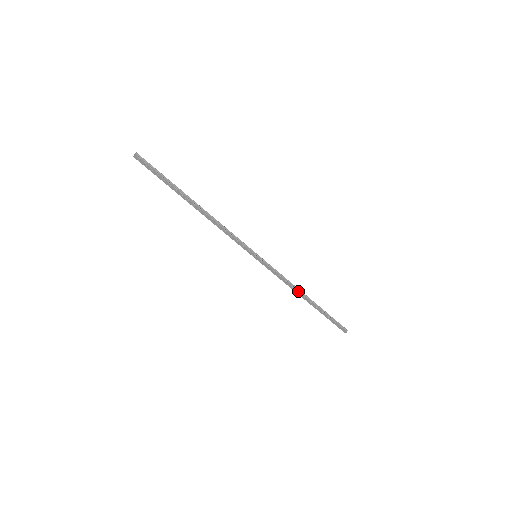
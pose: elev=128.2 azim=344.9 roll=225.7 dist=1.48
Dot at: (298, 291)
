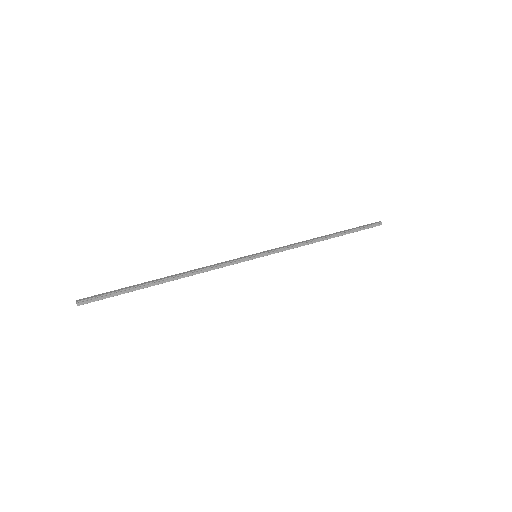
Dot at: occluded
